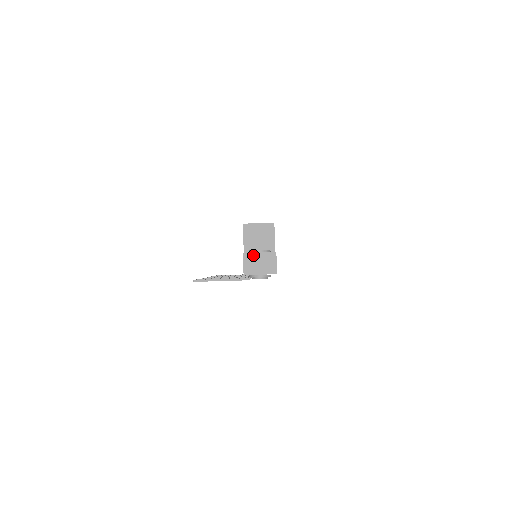
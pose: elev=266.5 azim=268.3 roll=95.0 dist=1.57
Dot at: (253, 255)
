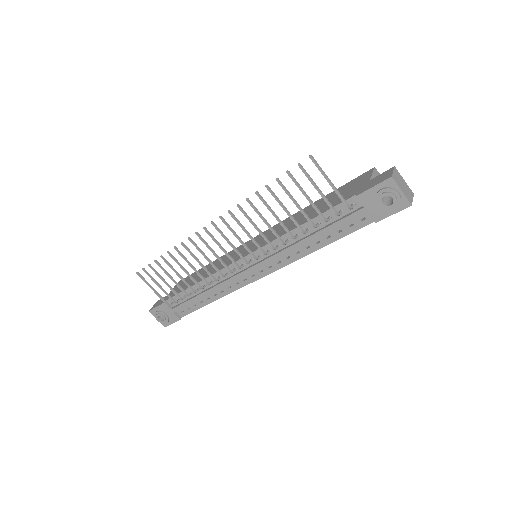
Dot at: (400, 176)
